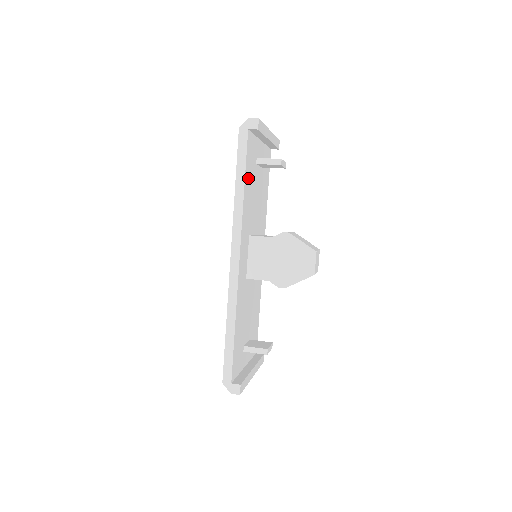
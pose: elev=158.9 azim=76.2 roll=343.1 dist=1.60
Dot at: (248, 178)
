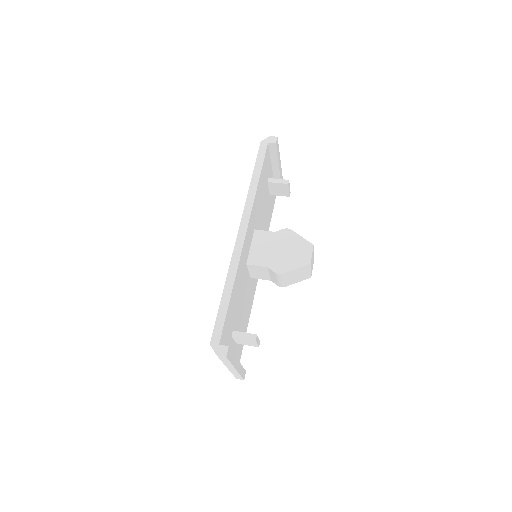
Dot at: (262, 180)
